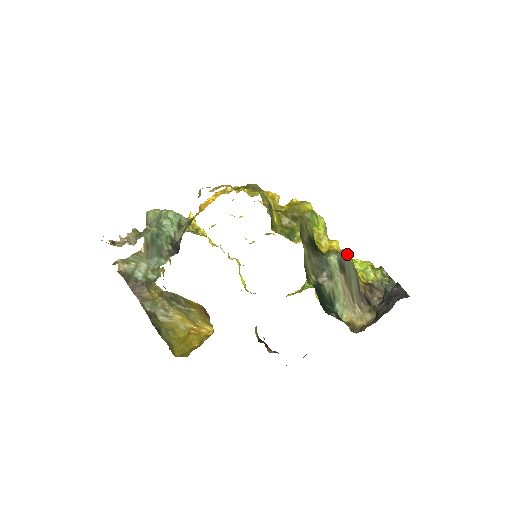
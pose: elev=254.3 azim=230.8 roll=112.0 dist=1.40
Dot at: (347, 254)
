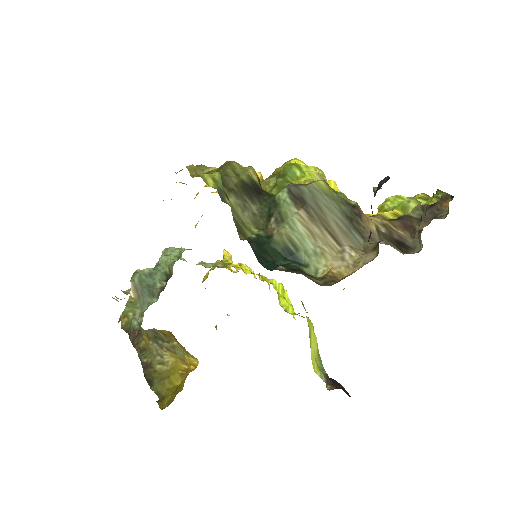
Dot at: (313, 181)
